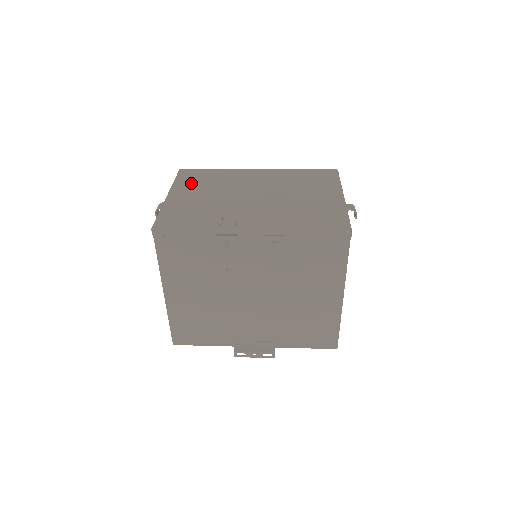
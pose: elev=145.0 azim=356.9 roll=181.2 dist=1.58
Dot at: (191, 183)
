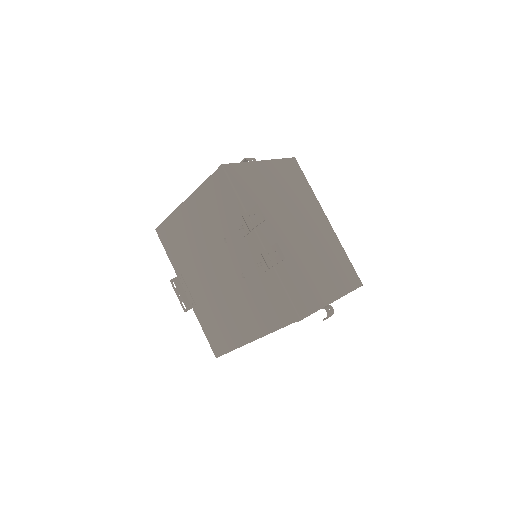
Dot at: (284, 173)
